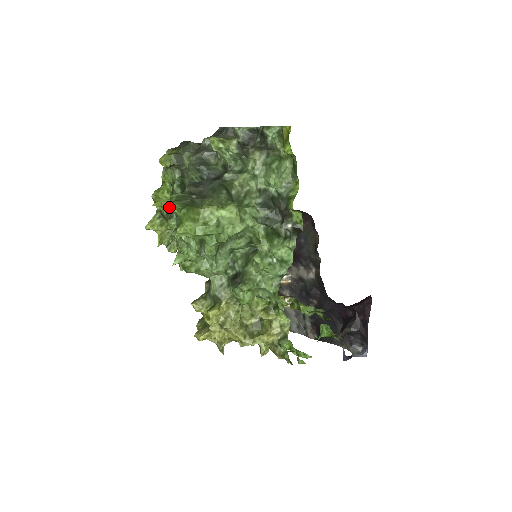
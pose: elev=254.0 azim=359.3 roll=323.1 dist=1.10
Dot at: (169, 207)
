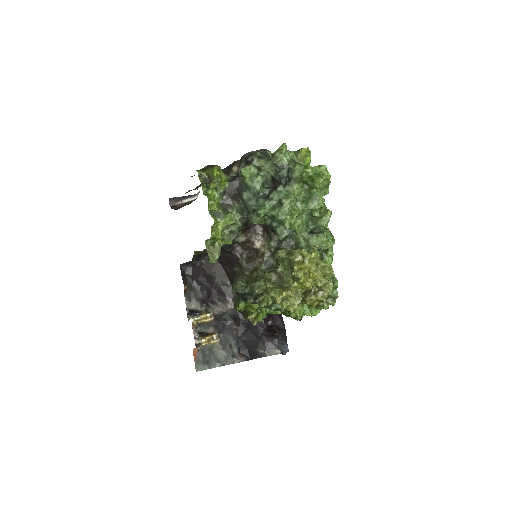
Dot at: (310, 166)
